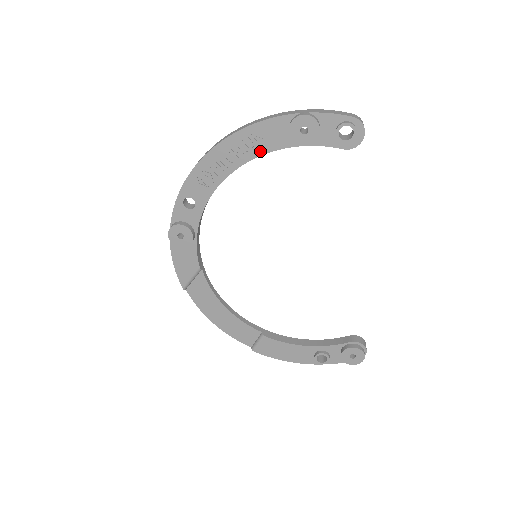
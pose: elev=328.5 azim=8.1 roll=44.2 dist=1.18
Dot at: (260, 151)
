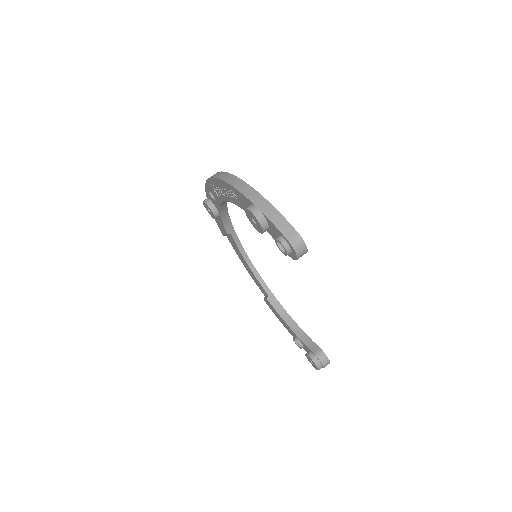
Dot at: (239, 204)
